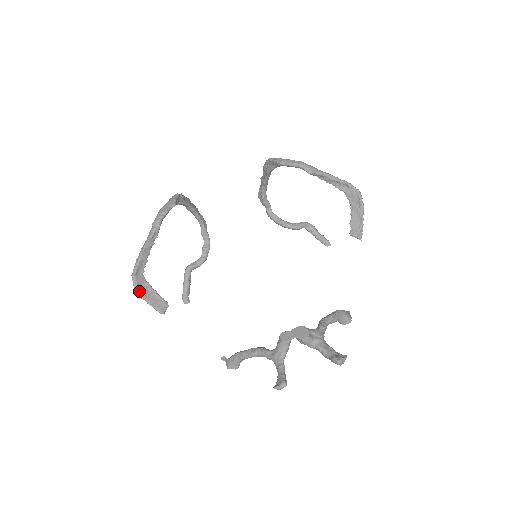
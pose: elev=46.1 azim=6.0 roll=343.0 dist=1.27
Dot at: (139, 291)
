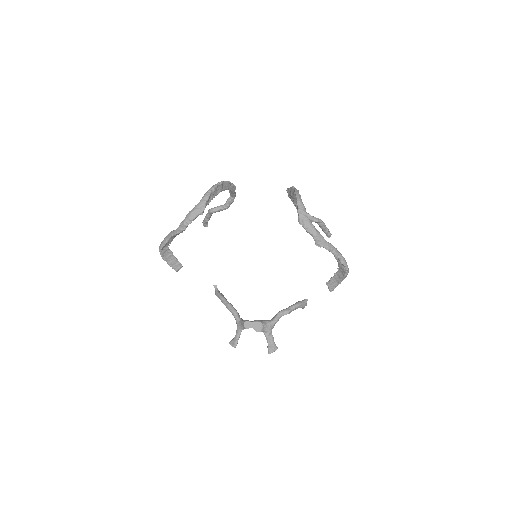
Dot at: (163, 257)
